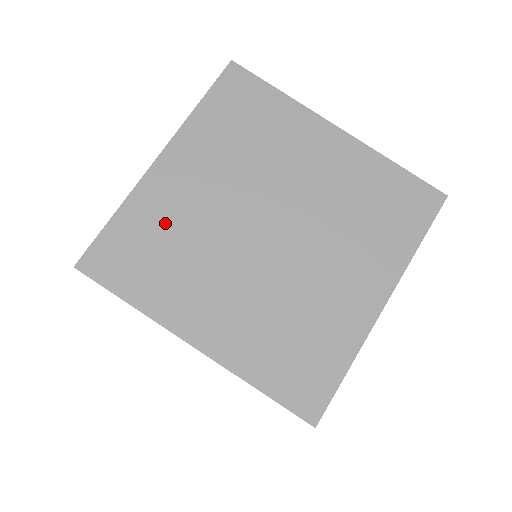
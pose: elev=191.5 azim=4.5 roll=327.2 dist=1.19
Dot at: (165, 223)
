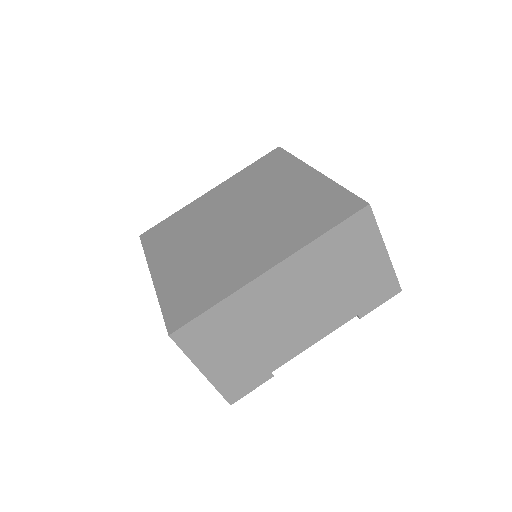
Dot at: (188, 276)
